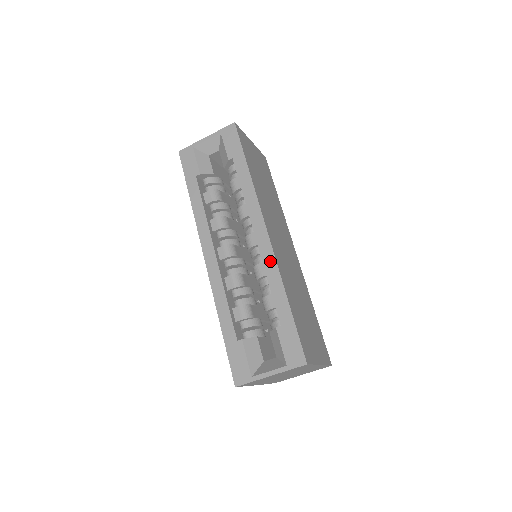
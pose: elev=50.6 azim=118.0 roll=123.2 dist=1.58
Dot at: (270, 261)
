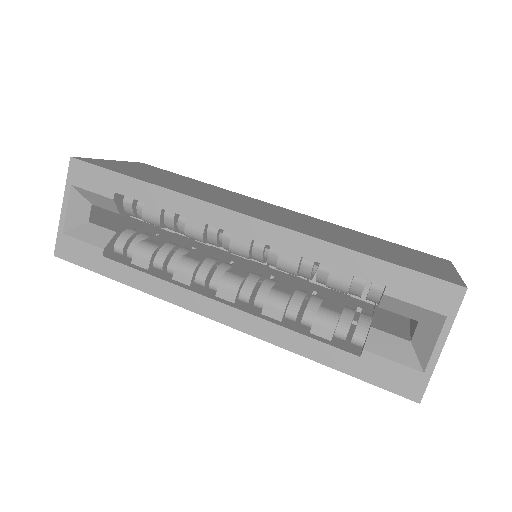
Dot at: (288, 239)
